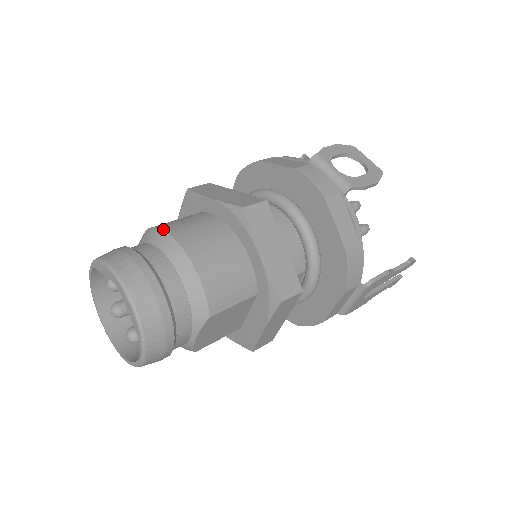
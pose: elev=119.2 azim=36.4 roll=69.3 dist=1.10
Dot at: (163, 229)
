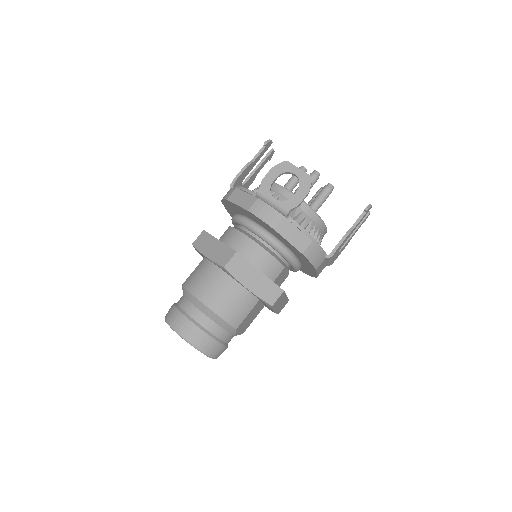
Dot at: (189, 291)
